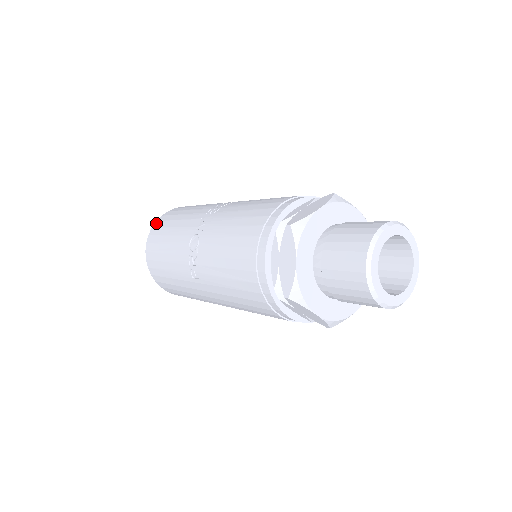
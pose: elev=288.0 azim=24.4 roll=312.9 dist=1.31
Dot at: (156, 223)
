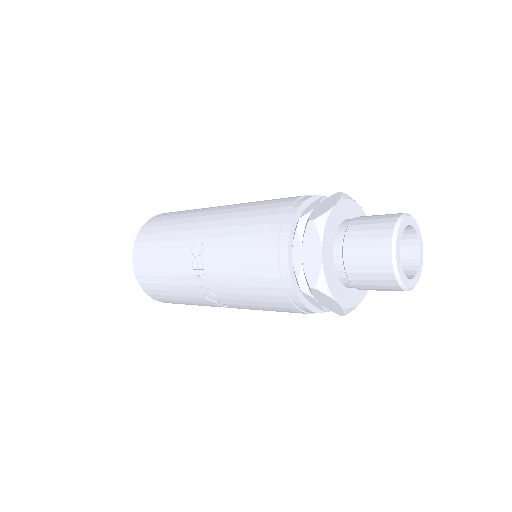
Dot at: (138, 278)
